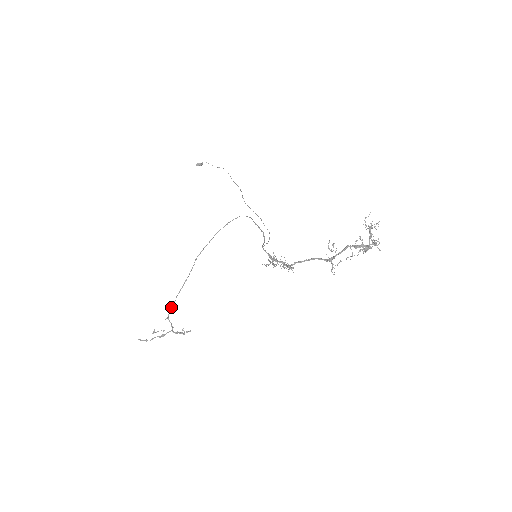
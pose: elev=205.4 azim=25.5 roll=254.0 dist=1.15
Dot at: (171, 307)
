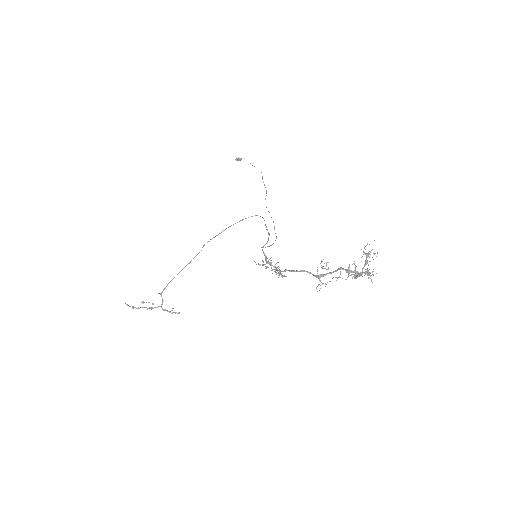
Dot at: (167, 284)
